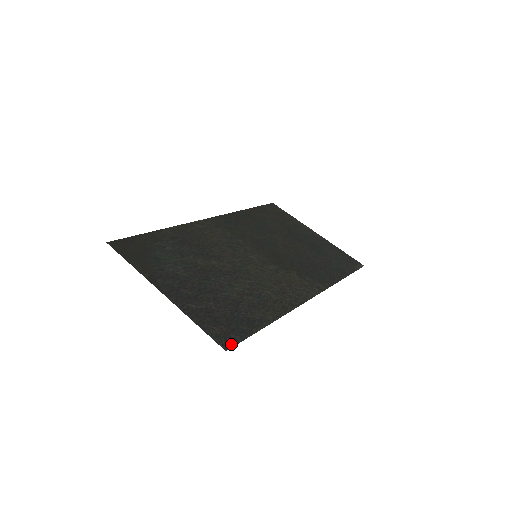
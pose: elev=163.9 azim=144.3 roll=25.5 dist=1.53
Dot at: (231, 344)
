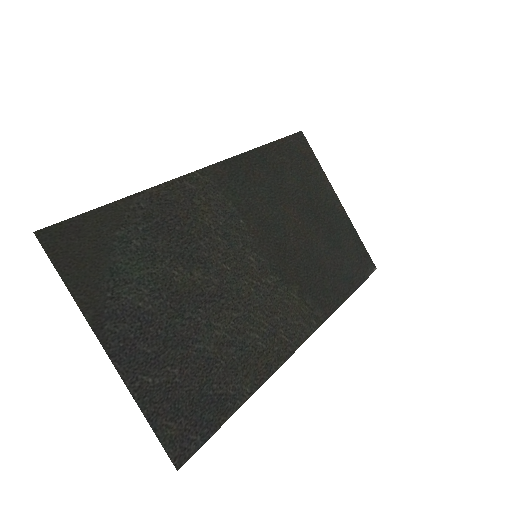
Dot at: (187, 455)
